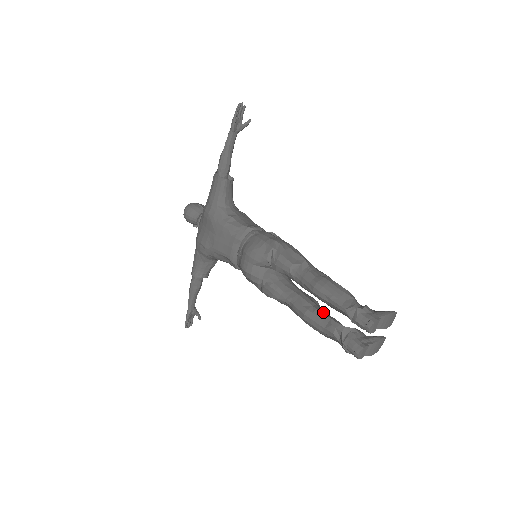
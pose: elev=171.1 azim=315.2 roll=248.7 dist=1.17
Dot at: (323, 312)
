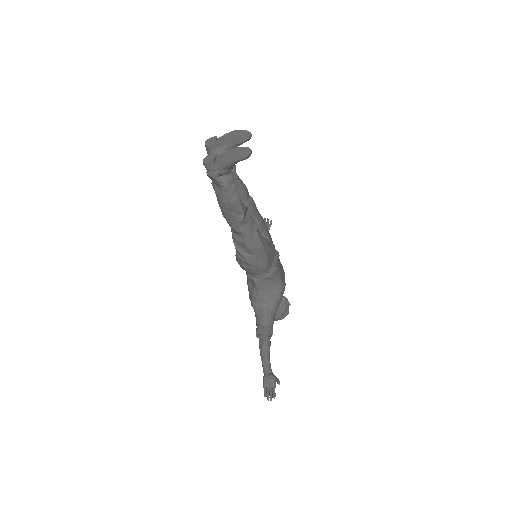
Dot at: occluded
